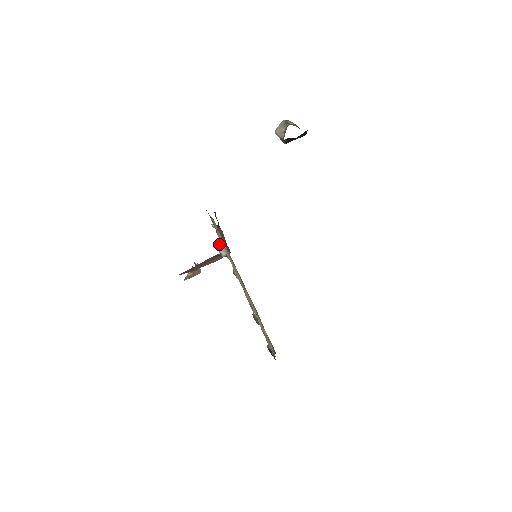
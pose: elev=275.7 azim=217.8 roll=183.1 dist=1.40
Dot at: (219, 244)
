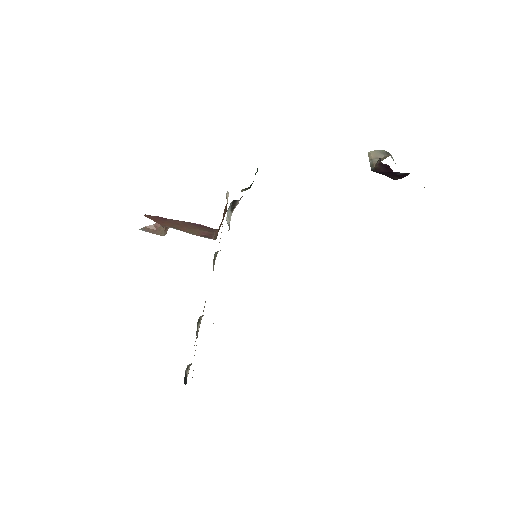
Dot at: (231, 208)
